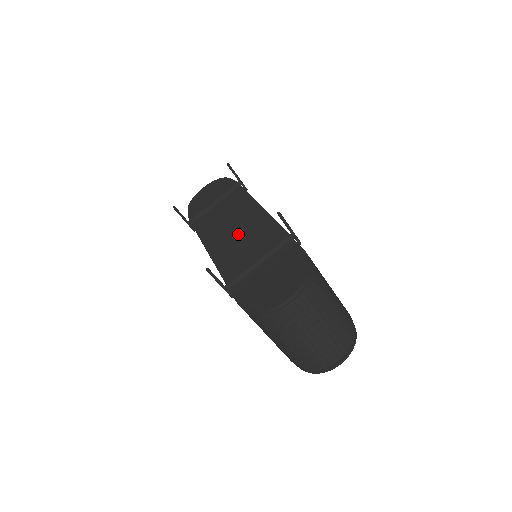
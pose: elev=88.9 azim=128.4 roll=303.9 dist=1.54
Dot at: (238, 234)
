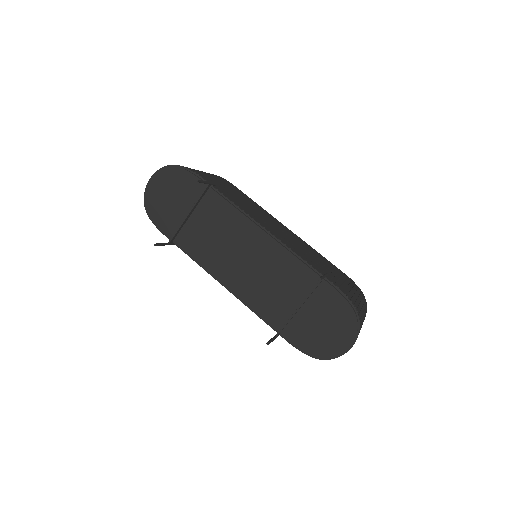
Dot at: (251, 266)
